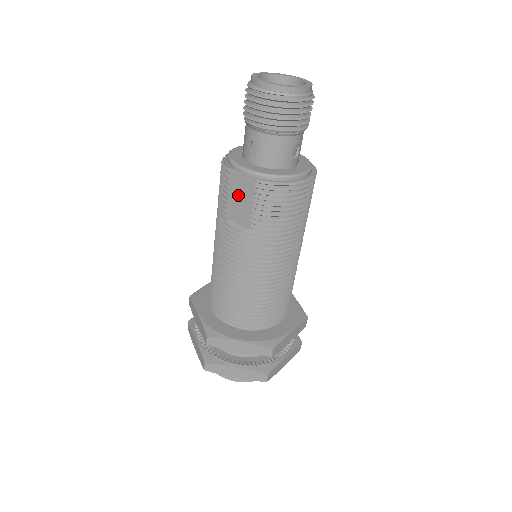
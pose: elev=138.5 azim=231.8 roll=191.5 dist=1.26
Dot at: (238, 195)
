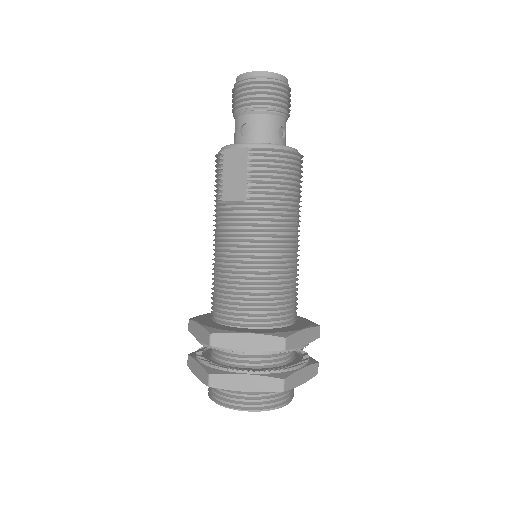
Dot at: (233, 171)
